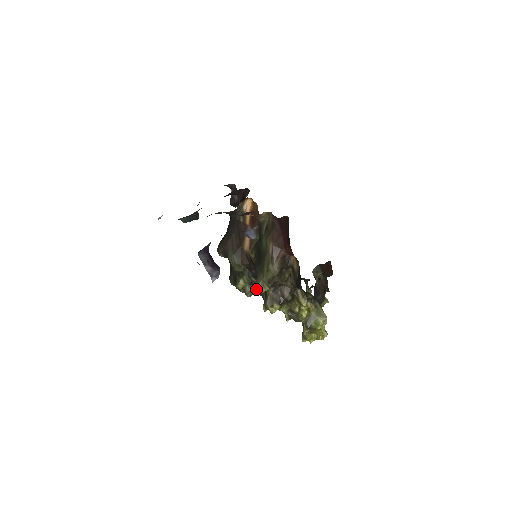
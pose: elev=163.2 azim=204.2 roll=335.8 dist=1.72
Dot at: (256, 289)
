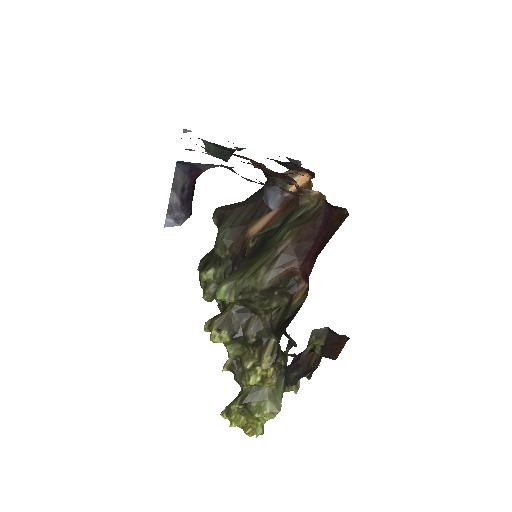
Dot at: occluded
